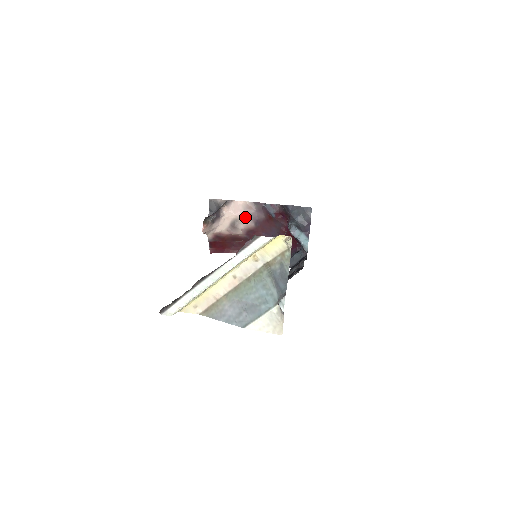
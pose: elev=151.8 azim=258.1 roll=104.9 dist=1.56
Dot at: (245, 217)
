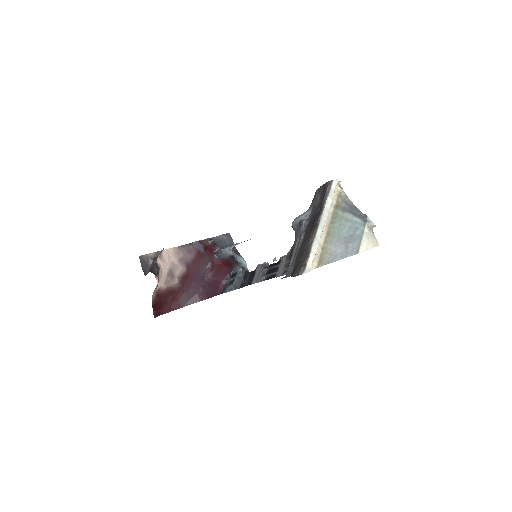
Dot at: (177, 263)
